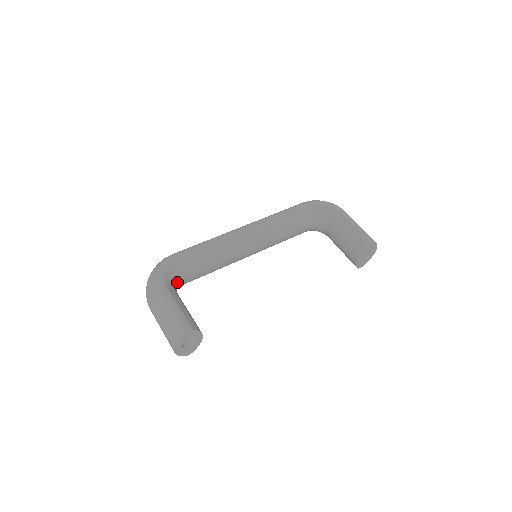
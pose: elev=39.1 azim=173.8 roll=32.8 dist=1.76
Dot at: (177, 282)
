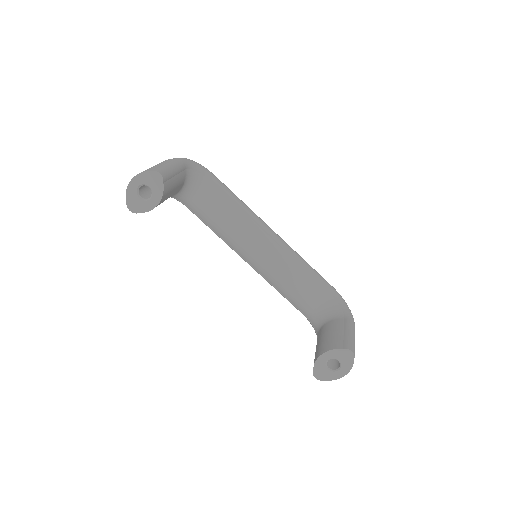
Dot at: (192, 186)
